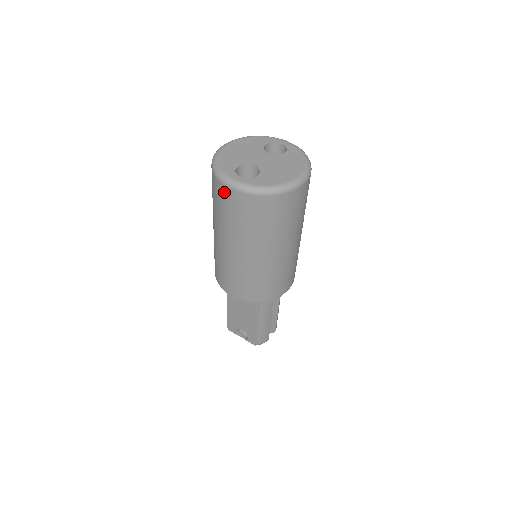
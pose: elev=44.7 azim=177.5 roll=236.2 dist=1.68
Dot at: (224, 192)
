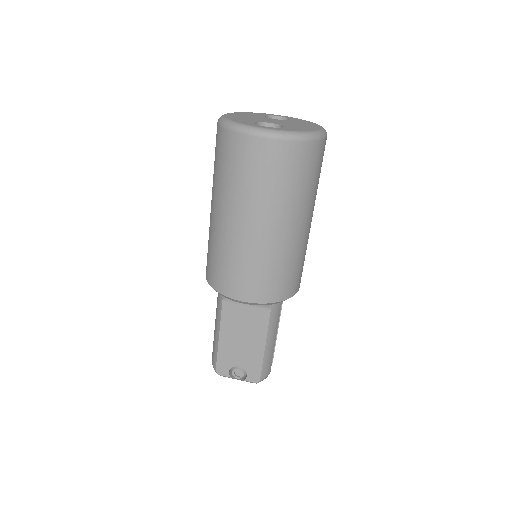
Dot at: (250, 146)
